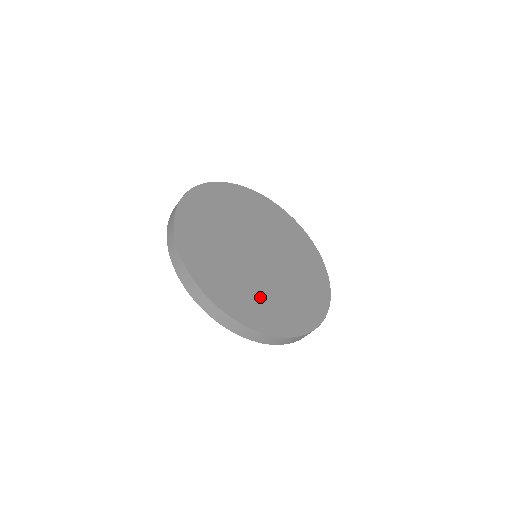
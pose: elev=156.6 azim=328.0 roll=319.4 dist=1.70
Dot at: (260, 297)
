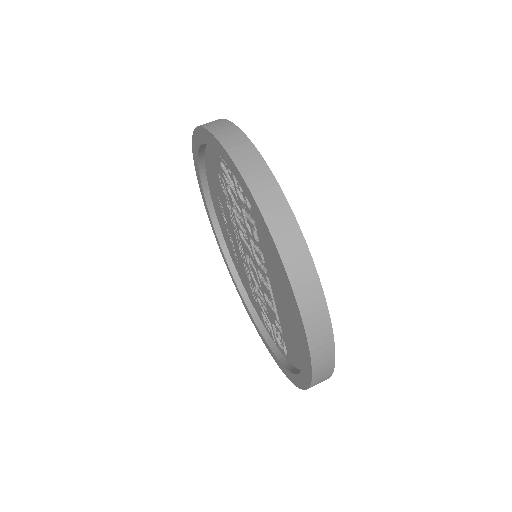
Dot at: occluded
